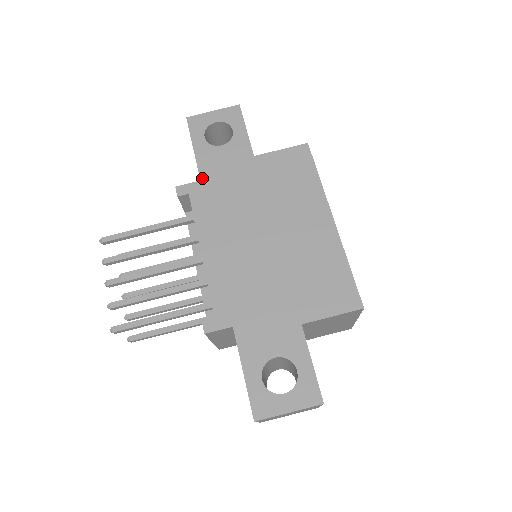
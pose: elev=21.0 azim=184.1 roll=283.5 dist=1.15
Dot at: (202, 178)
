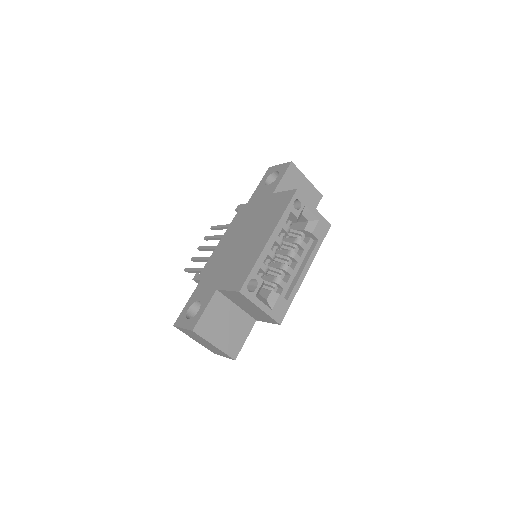
Dot at: (248, 202)
